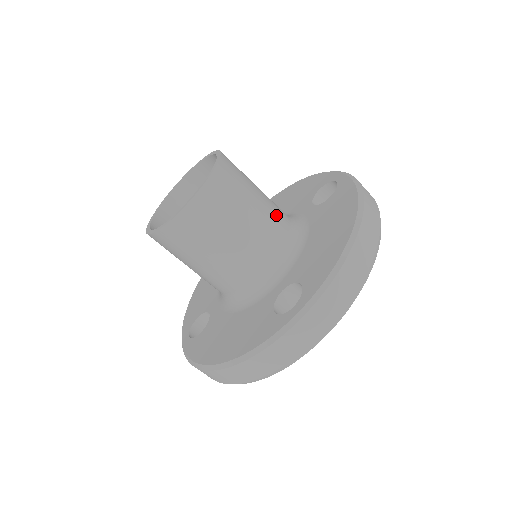
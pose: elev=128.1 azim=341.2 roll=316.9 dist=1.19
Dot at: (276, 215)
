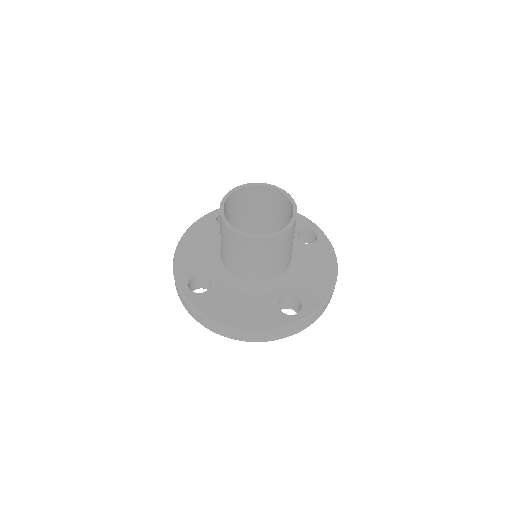
Dot at: occluded
